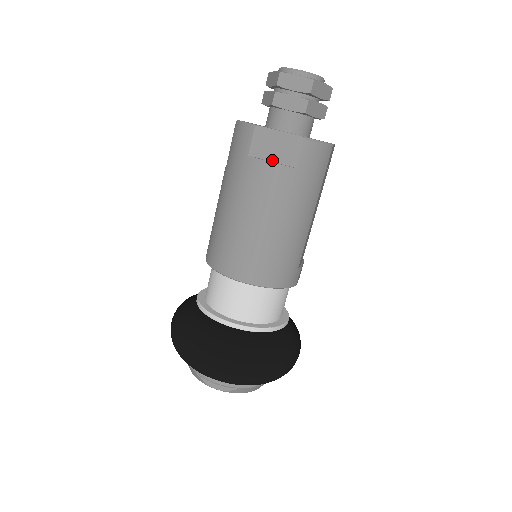
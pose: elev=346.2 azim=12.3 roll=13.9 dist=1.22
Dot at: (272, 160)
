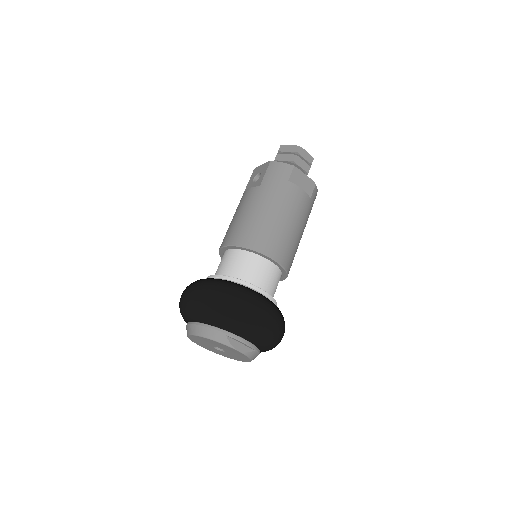
Dot at: (300, 189)
